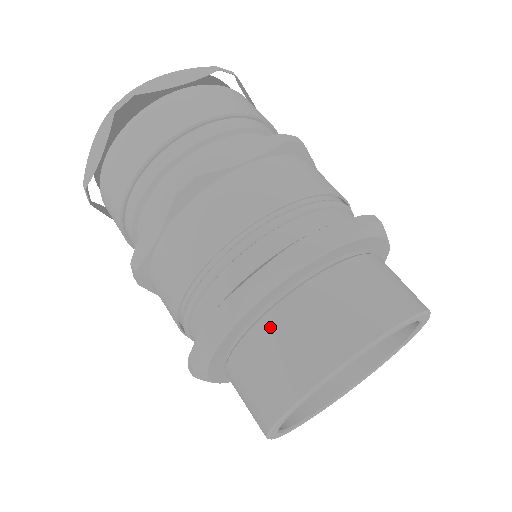
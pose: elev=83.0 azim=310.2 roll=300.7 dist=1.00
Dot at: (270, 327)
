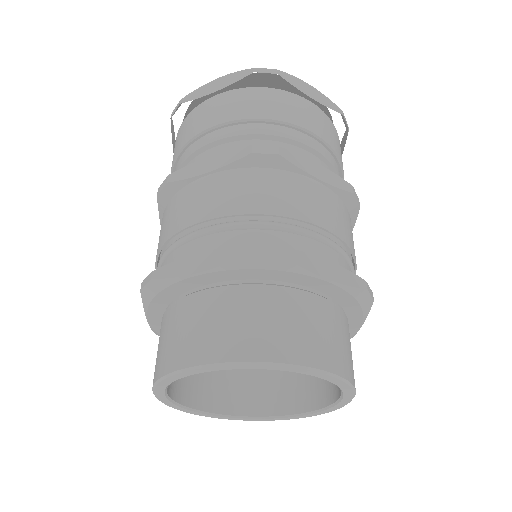
Dot at: (241, 295)
